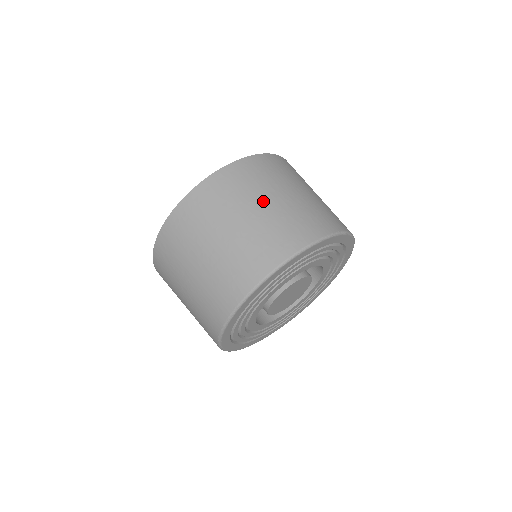
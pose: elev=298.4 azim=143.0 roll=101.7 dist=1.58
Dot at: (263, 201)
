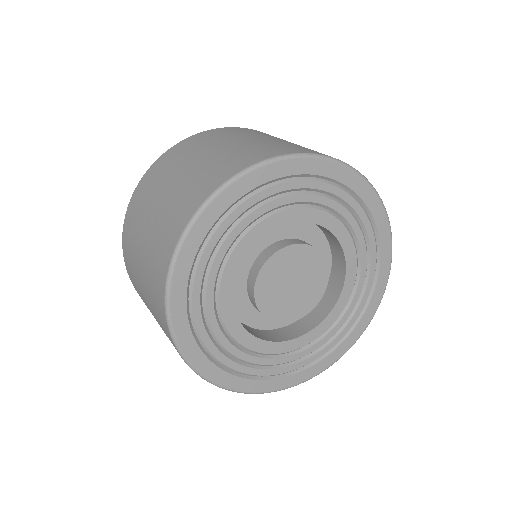
Dot at: occluded
